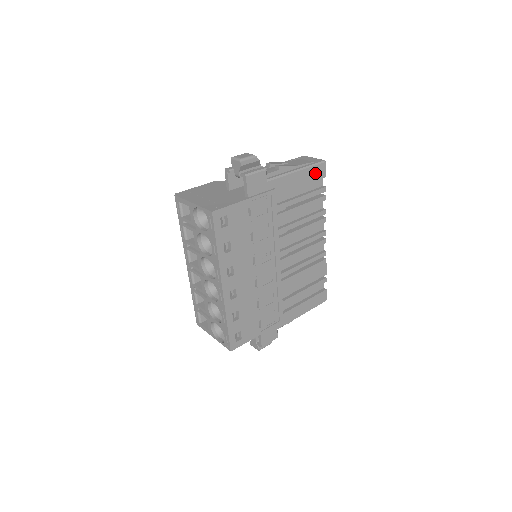
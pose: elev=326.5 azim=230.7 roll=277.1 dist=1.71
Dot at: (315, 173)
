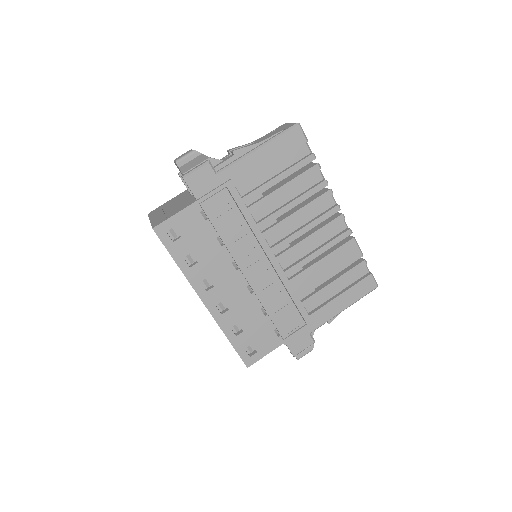
Dot at: (287, 143)
